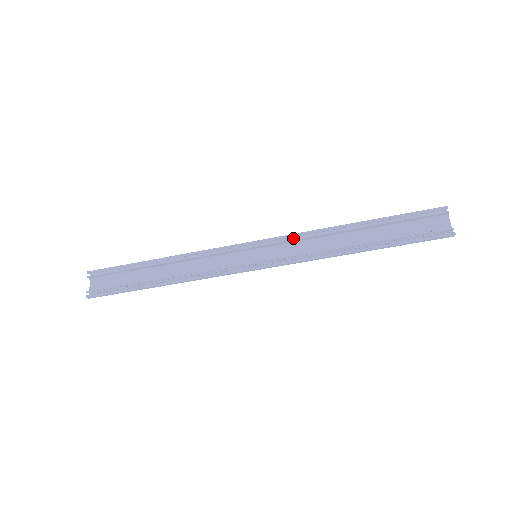
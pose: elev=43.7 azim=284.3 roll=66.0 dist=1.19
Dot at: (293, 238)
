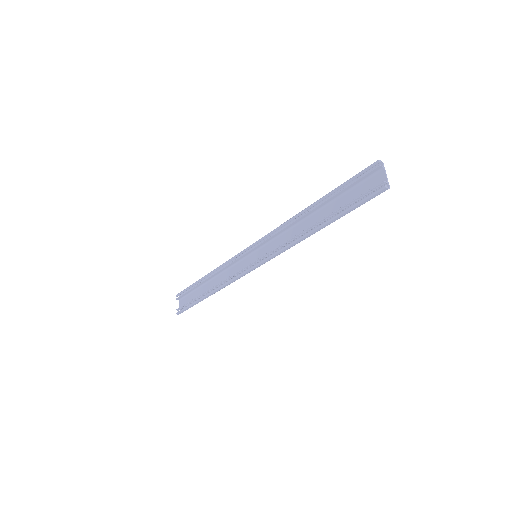
Dot at: occluded
